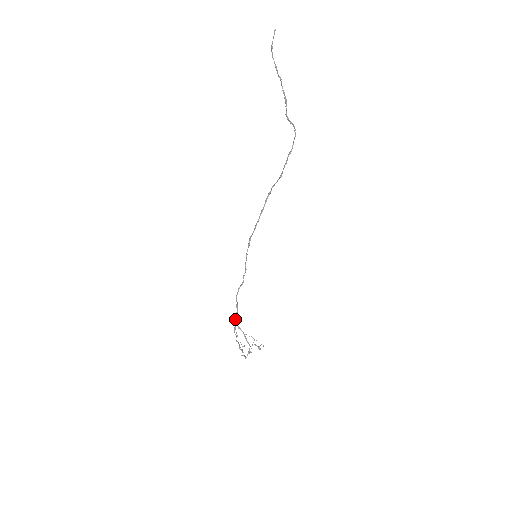
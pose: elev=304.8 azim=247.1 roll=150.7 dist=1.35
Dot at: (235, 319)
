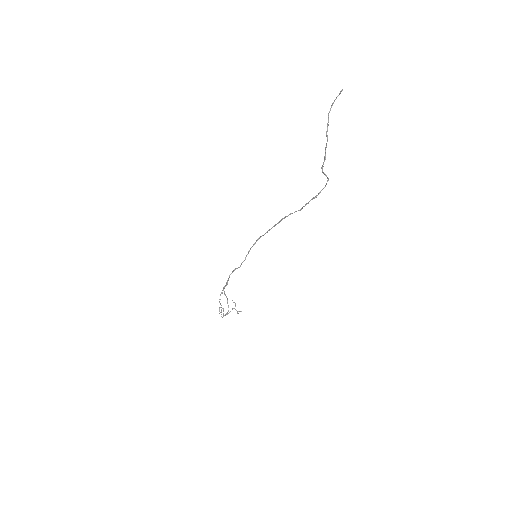
Dot at: (223, 288)
